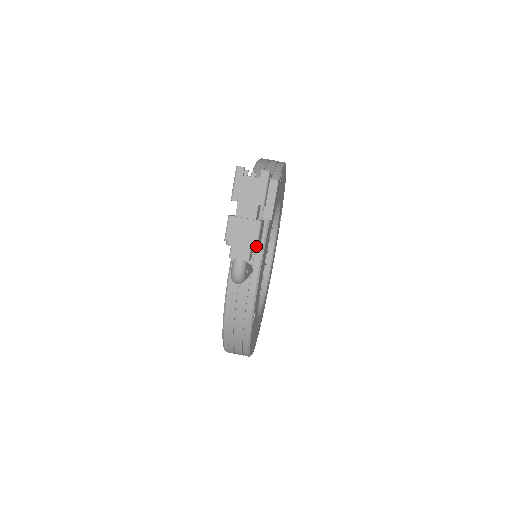
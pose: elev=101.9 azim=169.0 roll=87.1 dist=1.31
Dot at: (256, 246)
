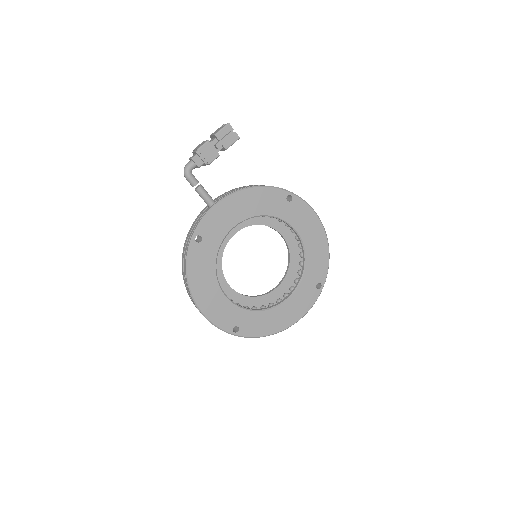
Dot at: (200, 153)
